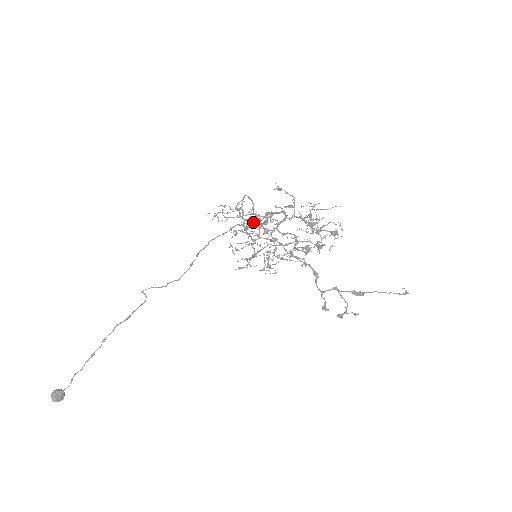
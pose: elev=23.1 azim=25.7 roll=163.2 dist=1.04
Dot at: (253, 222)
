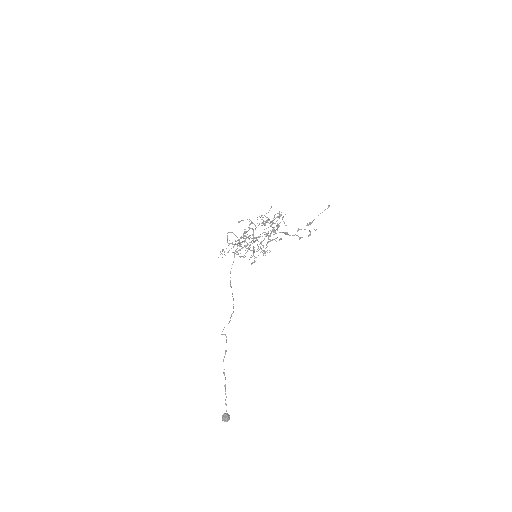
Dot at: occluded
